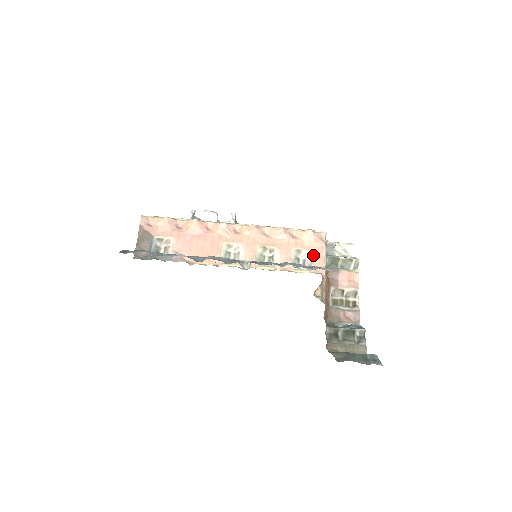
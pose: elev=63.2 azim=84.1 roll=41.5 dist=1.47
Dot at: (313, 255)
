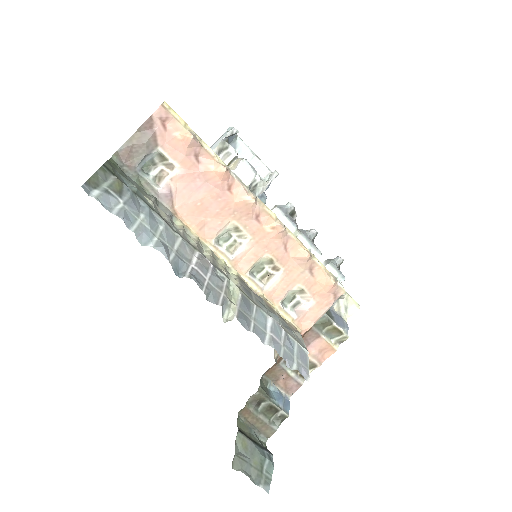
Dot at: (312, 305)
